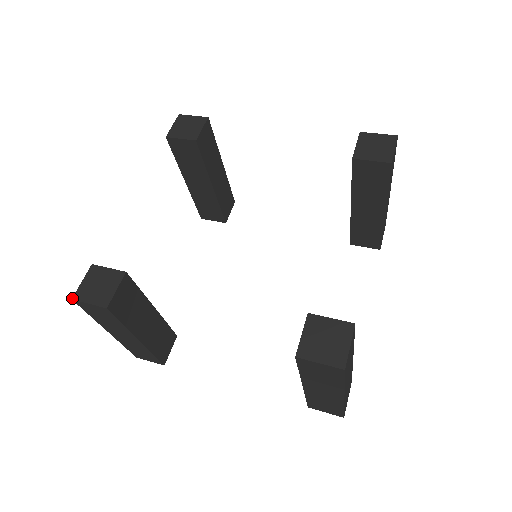
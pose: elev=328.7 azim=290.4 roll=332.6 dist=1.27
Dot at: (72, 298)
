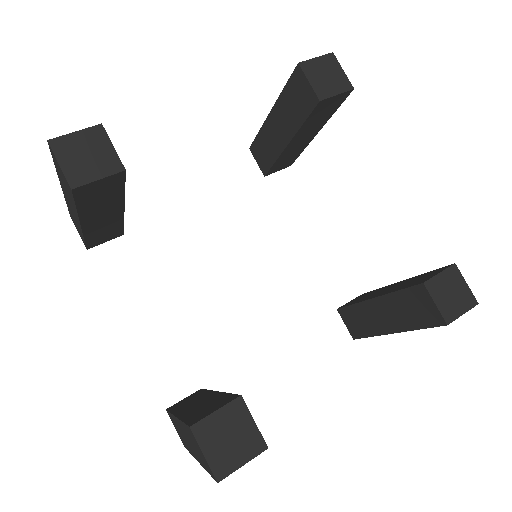
Dot at: (217, 482)
